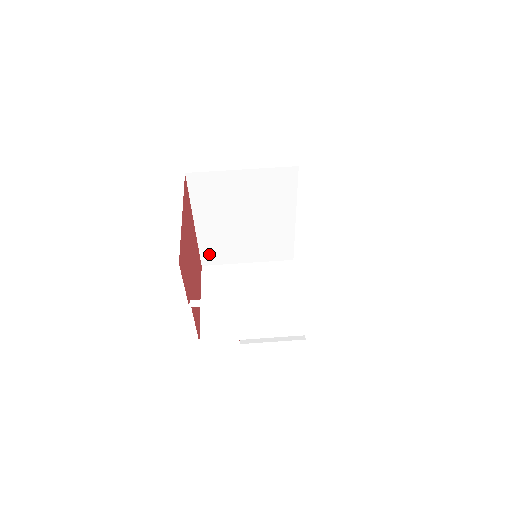
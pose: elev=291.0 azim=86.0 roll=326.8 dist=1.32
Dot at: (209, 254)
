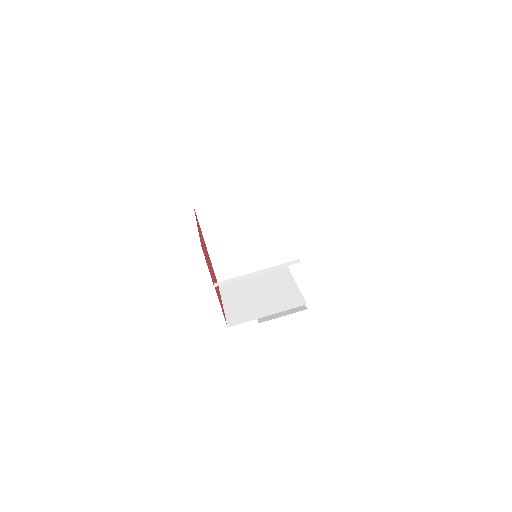
Dot at: (222, 273)
